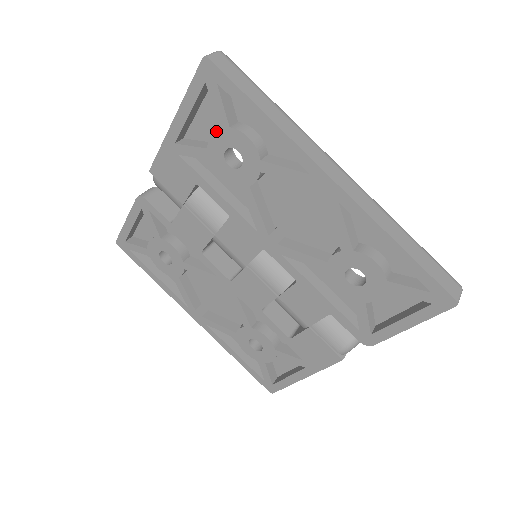
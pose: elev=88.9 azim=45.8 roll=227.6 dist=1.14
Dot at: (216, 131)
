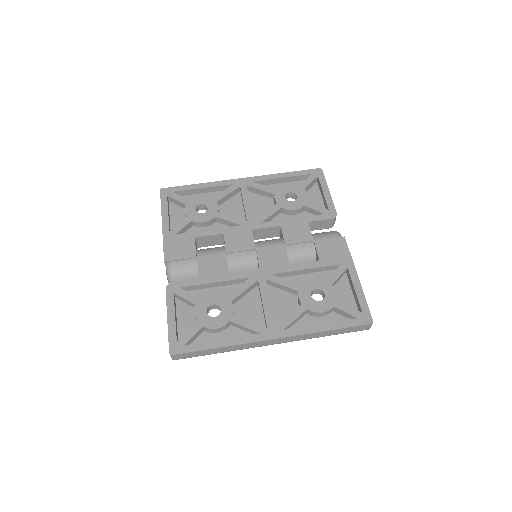
Dot at: (185, 207)
